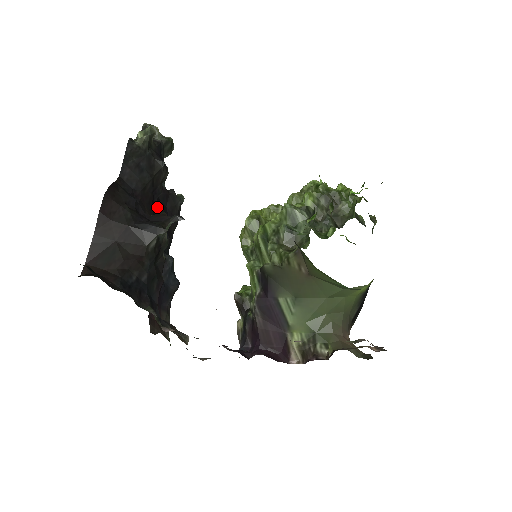
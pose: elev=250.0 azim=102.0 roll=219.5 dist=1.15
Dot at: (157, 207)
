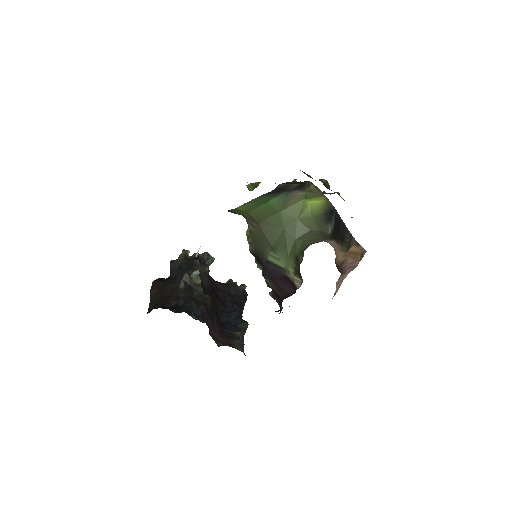
Dot at: (217, 291)
